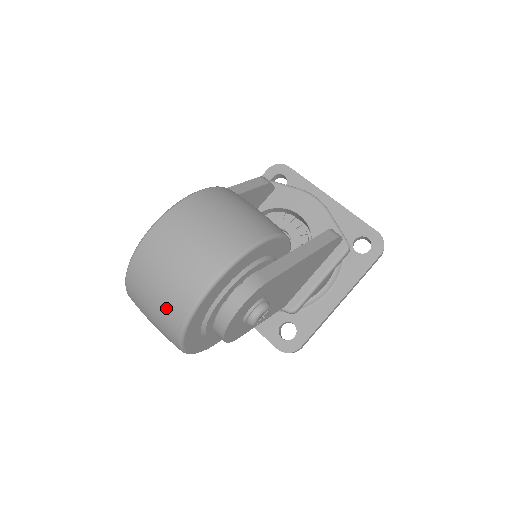
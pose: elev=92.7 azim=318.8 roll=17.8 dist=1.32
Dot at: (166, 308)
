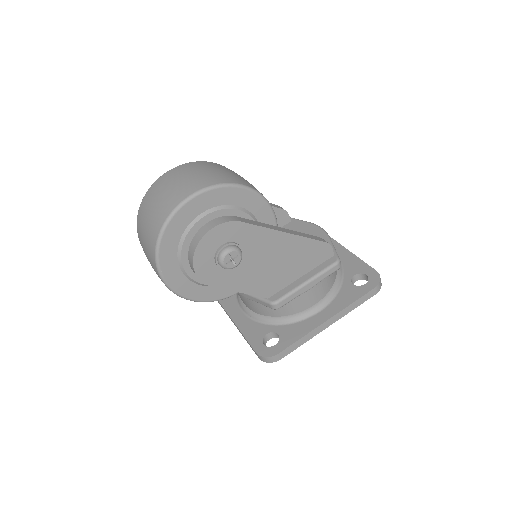
Dot at: (155, 218)
